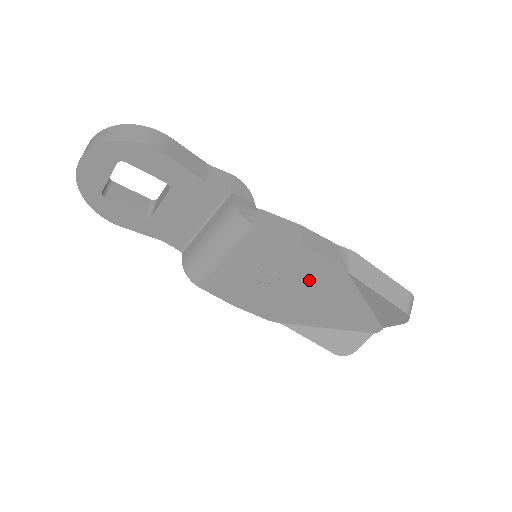
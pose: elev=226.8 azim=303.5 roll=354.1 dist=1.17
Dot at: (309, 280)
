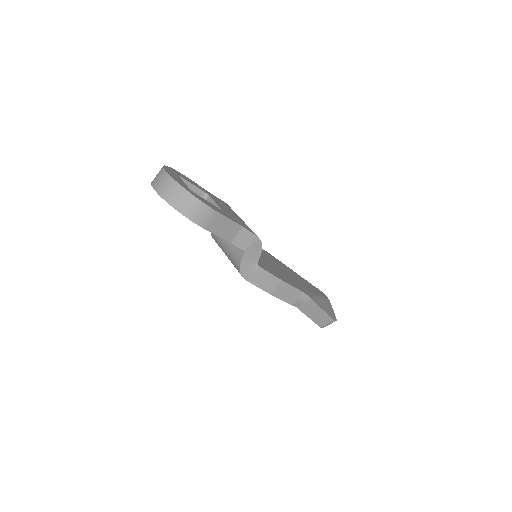
Dot at: occluded
